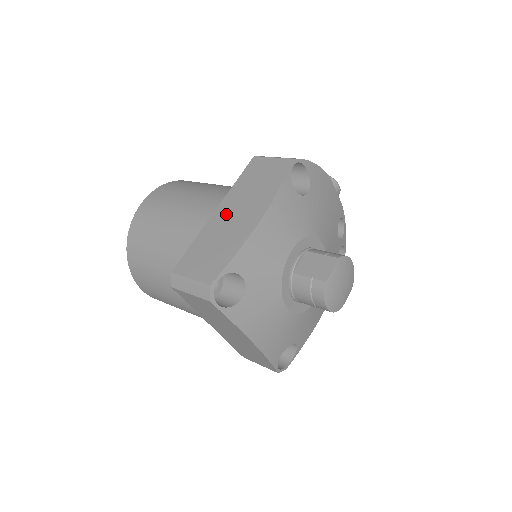
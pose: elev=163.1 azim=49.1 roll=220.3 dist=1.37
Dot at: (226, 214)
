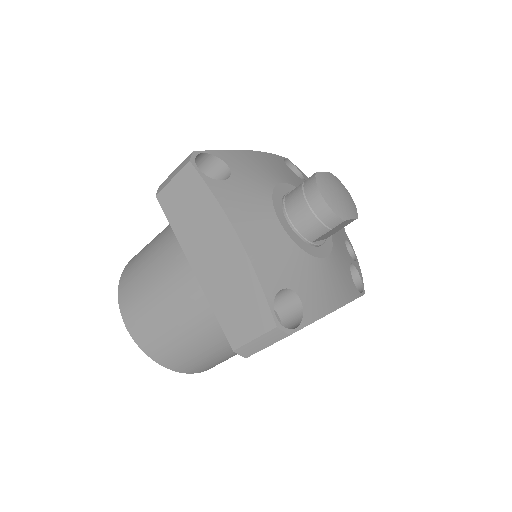
Dot at: occluded
